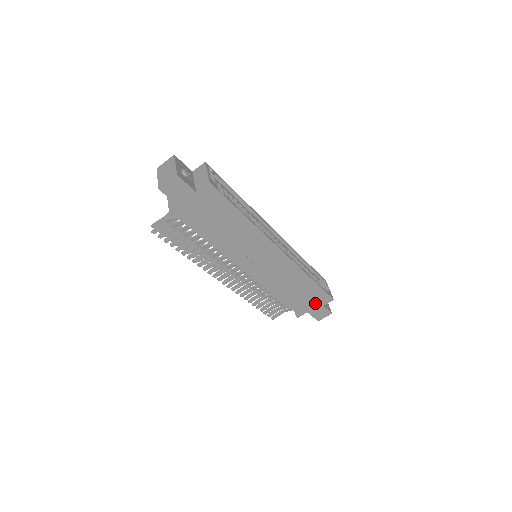
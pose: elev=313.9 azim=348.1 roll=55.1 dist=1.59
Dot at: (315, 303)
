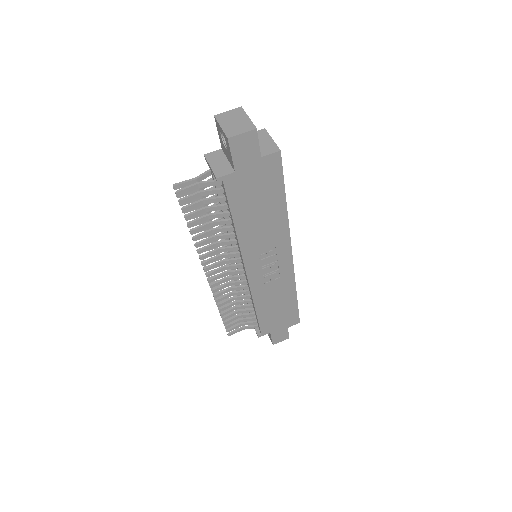
Dot at: (283, 323)
